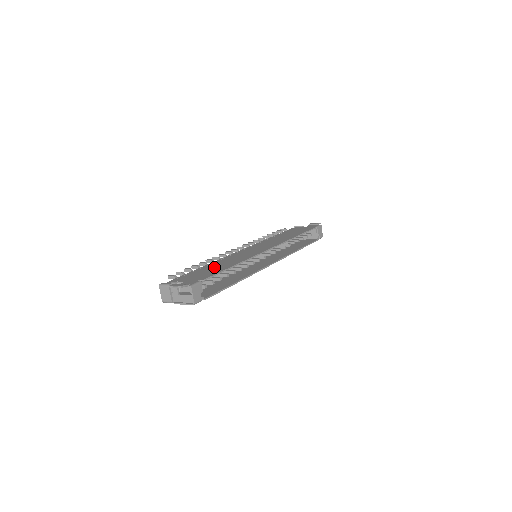
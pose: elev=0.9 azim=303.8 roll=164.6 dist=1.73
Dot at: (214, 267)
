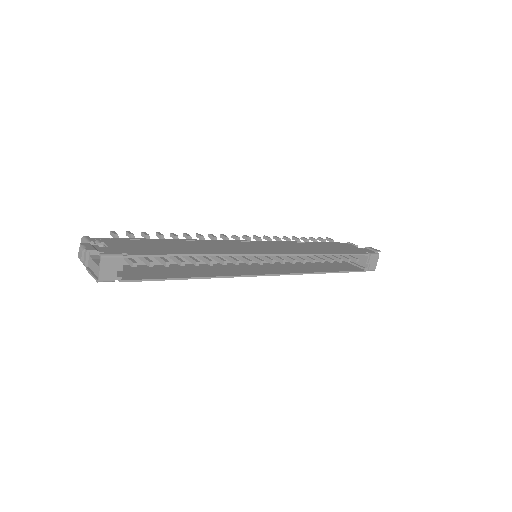
Dot at: (173, 245)
